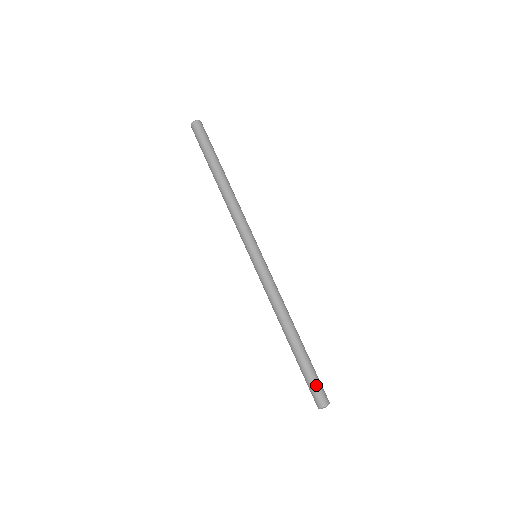
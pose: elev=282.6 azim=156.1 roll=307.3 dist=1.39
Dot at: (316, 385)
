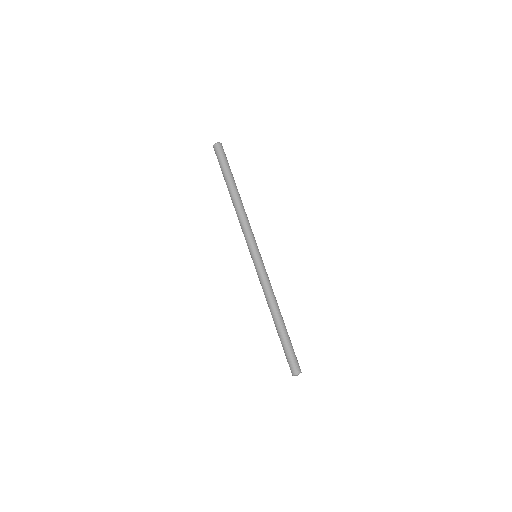
Dot at: (296, 357)
